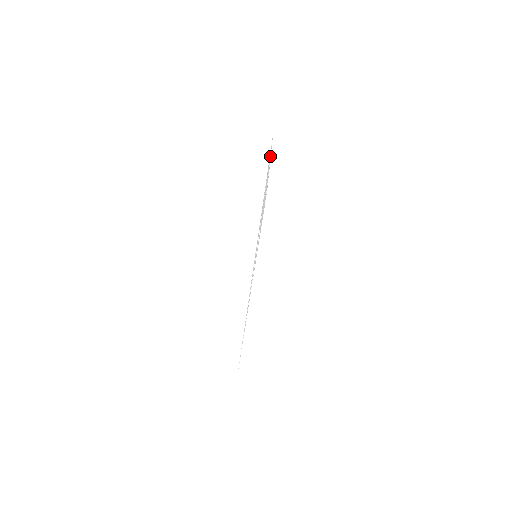
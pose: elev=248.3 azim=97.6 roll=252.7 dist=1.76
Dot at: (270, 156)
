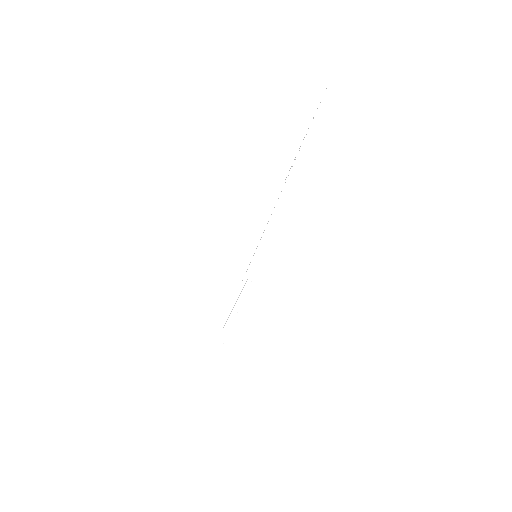
Dot at: occluded
